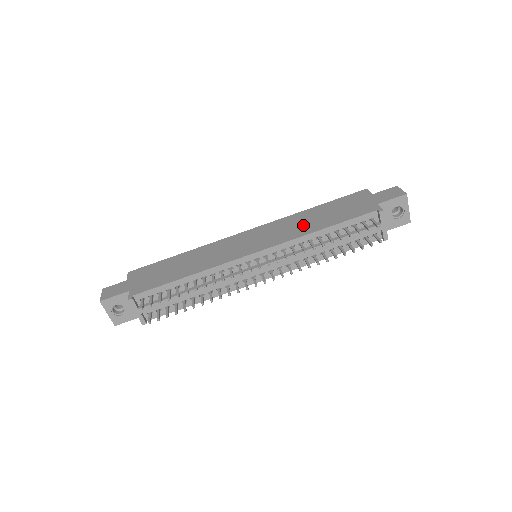
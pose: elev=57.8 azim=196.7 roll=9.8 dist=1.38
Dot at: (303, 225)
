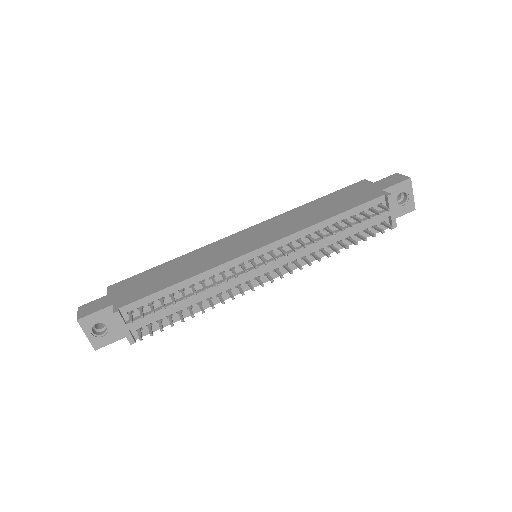
Dot at: (306, 217)
